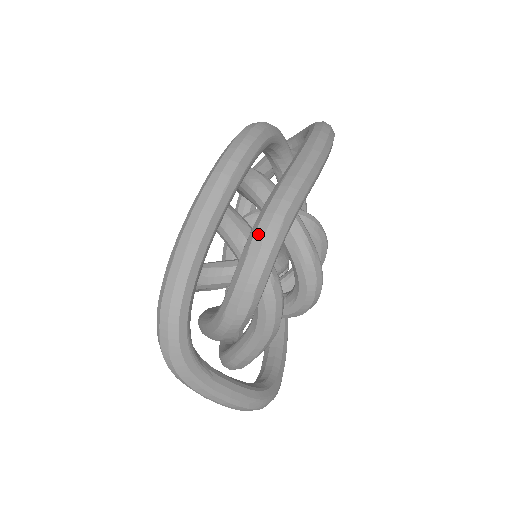
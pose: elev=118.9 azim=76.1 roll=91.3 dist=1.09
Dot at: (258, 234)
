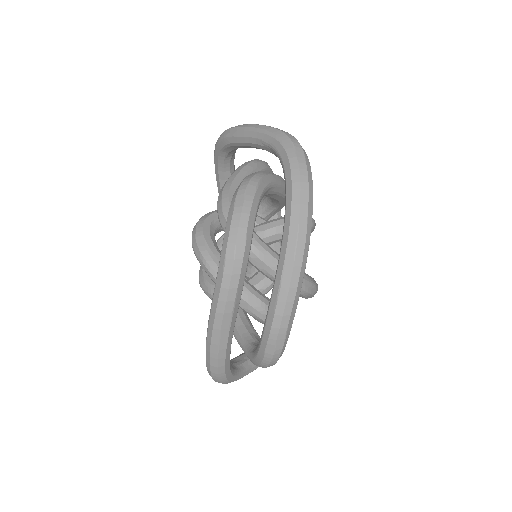
Dot at: (270, 342)
